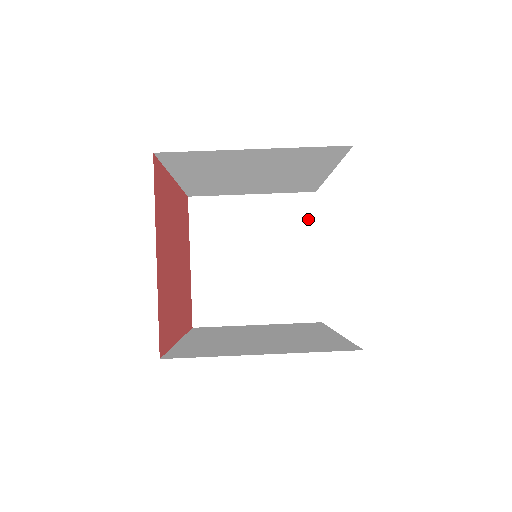
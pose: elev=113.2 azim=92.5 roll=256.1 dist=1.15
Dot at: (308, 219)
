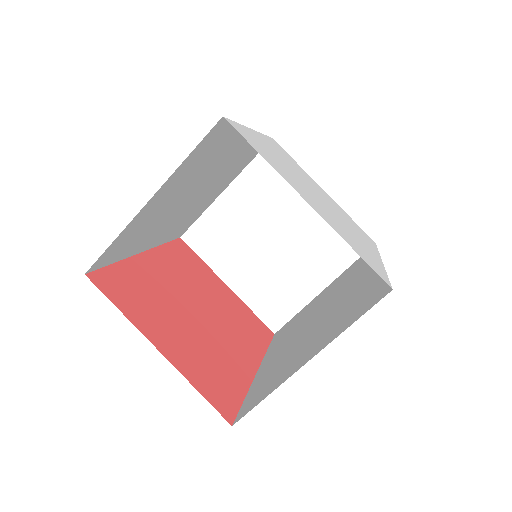
Dot at: occluded
